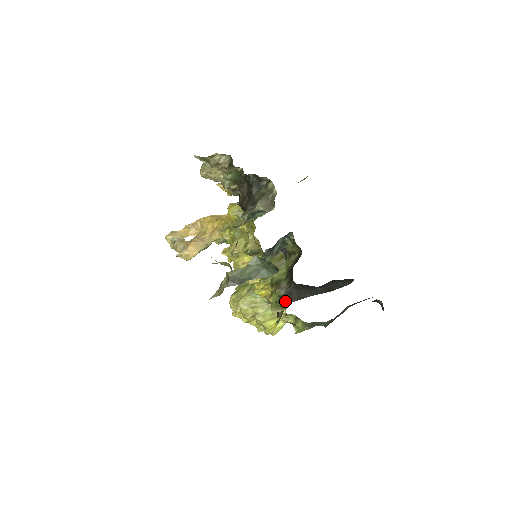
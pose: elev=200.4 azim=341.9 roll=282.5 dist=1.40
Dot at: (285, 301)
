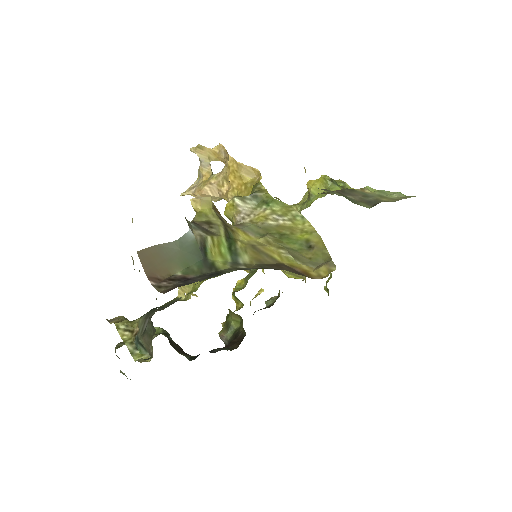
Dot at: occluded
